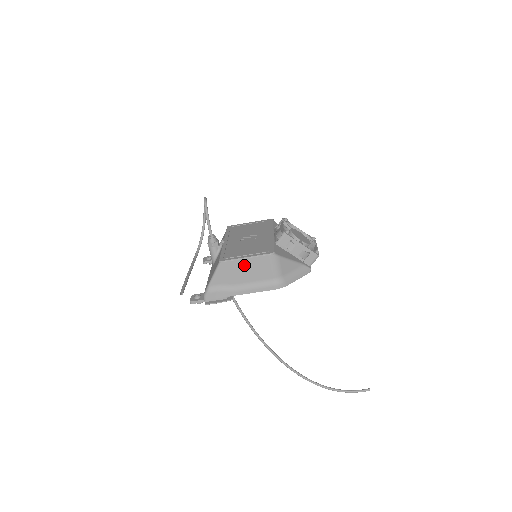
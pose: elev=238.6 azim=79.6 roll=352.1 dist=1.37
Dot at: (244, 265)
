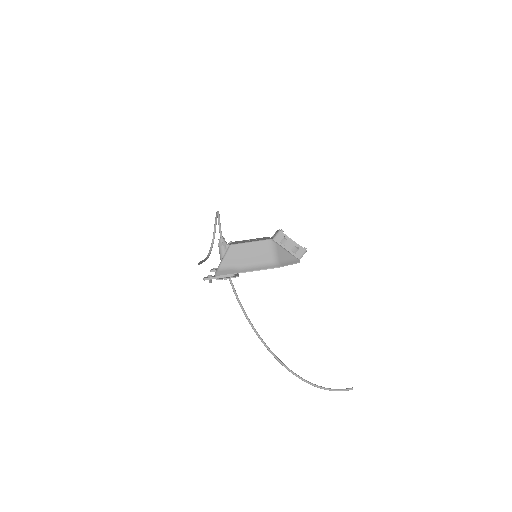
Dot at: (249, 248)
